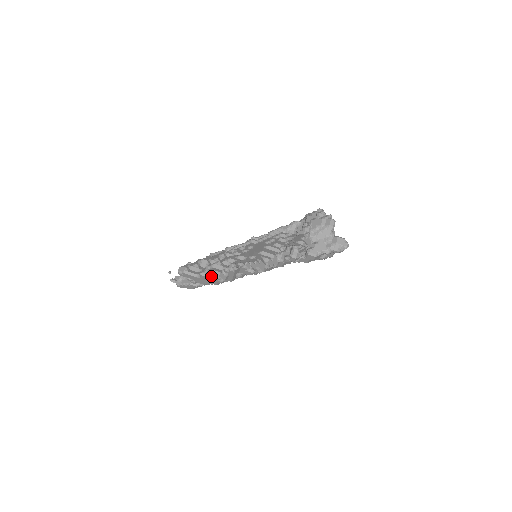
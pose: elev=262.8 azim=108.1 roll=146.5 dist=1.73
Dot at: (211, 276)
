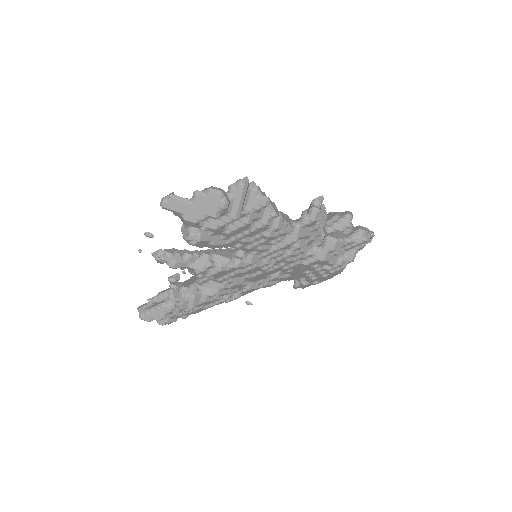
Dot at: (210, 191)
